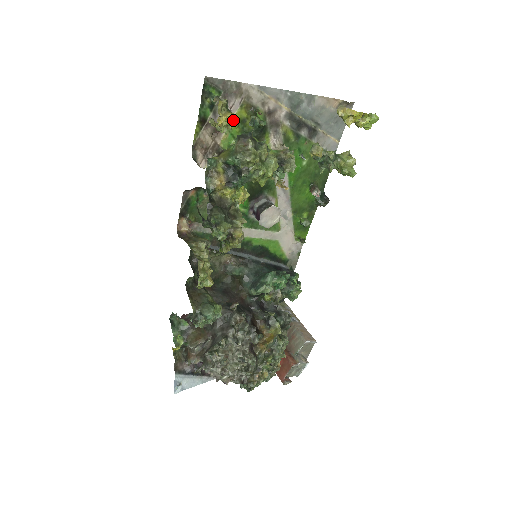
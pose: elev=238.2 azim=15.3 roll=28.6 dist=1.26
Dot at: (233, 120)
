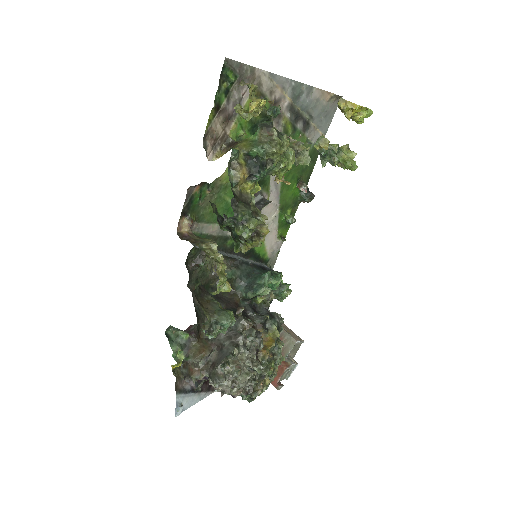
Dot at: (261, 107)
